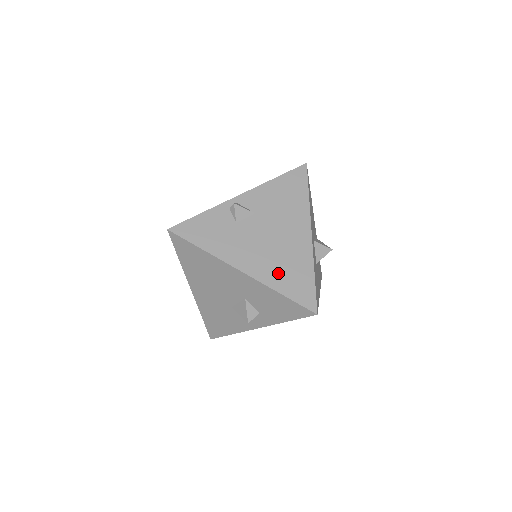
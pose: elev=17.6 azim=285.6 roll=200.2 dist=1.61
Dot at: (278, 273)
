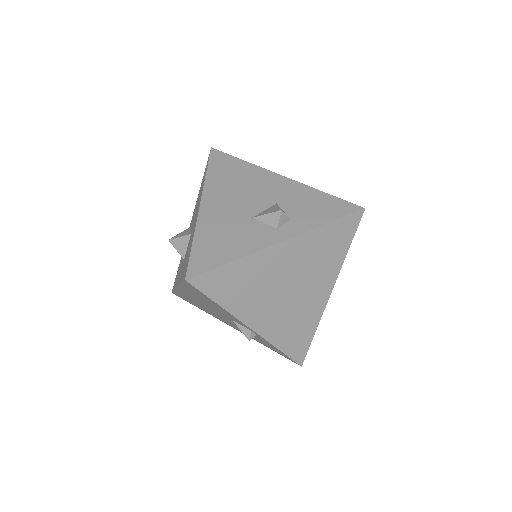
Dot at: occluded
